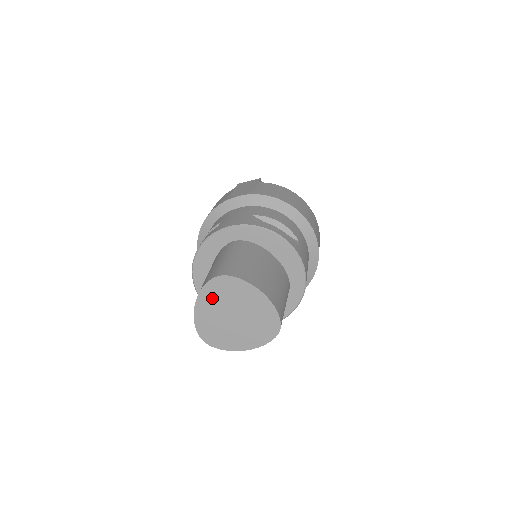
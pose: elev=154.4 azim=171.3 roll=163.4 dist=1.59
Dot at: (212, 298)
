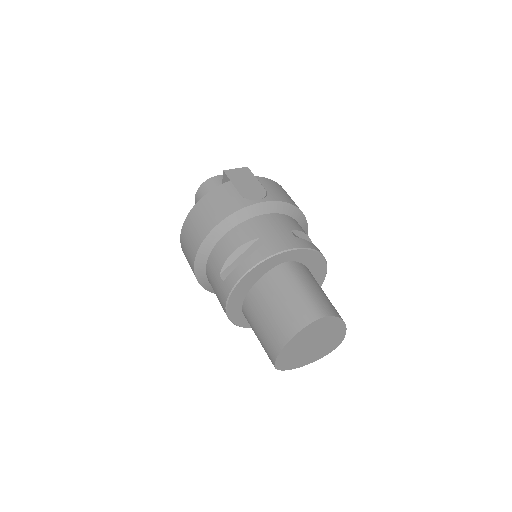
Dot at: (305, 335)
